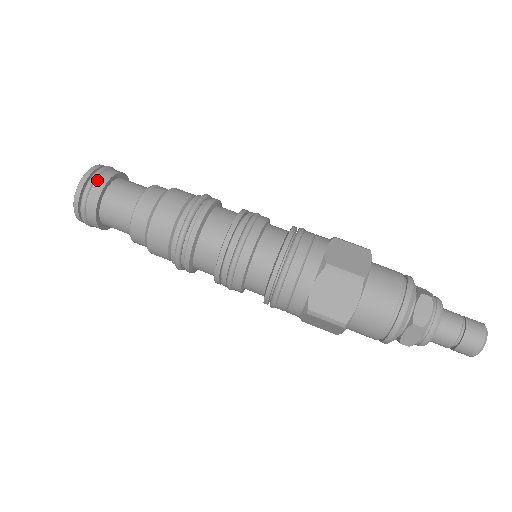
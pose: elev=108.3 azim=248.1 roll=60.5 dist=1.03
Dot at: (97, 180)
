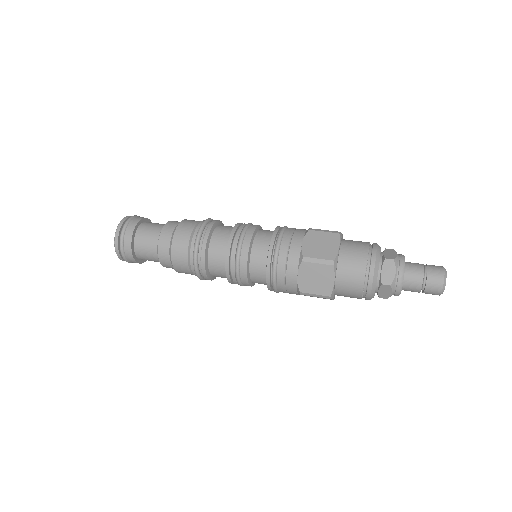
Dot at: (126, 233)
